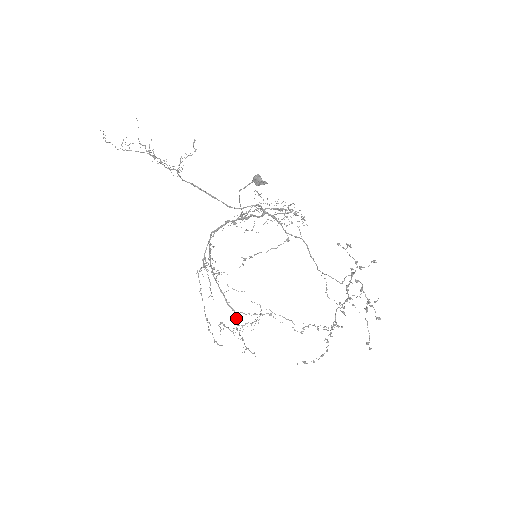
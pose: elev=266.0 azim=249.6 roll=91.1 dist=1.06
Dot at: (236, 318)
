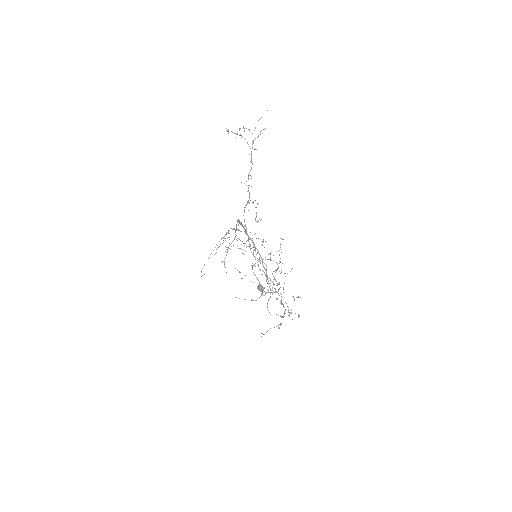
Dot at: occluded
